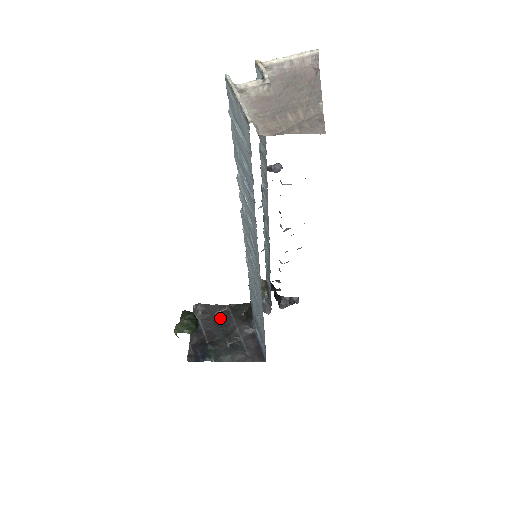
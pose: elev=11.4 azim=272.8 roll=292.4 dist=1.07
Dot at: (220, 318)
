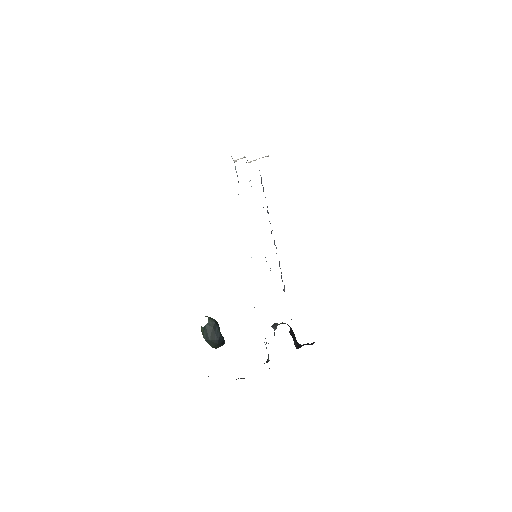
Dot at: occluded
